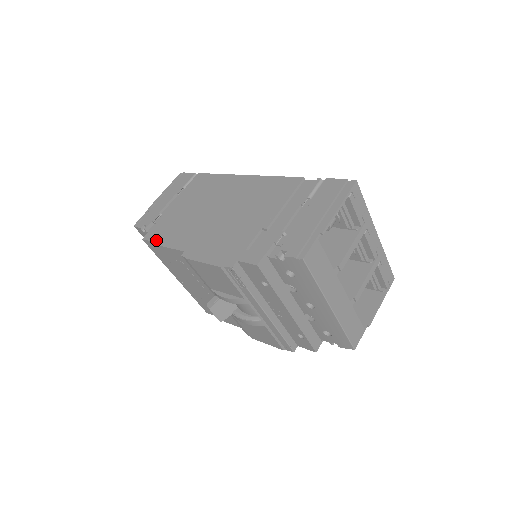
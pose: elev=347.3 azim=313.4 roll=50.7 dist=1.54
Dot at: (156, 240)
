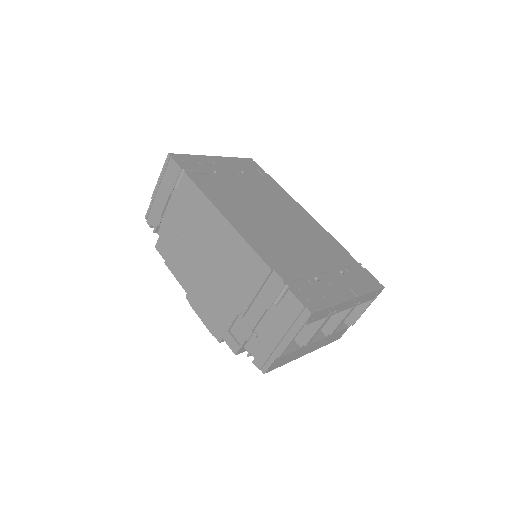
Dot at: (165, 259)
